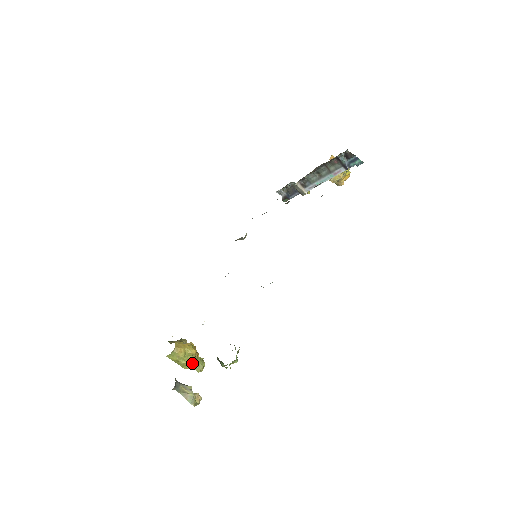
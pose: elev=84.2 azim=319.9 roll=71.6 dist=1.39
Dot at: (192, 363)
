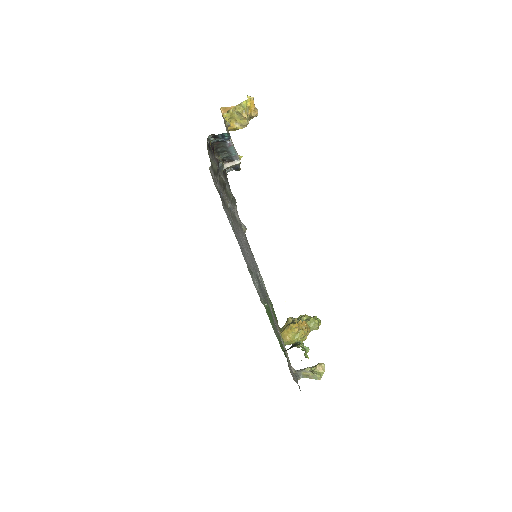
Dot at: (304, 336)
